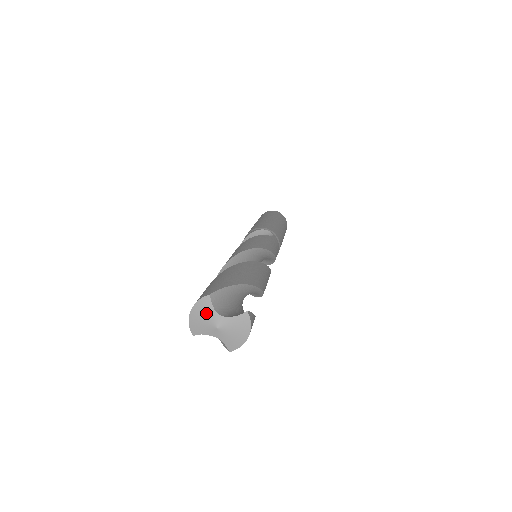
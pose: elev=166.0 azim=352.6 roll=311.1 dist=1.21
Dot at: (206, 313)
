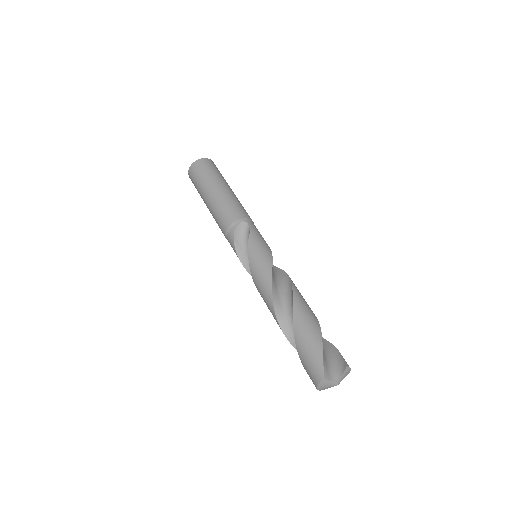
Dot at: (327, 385)
